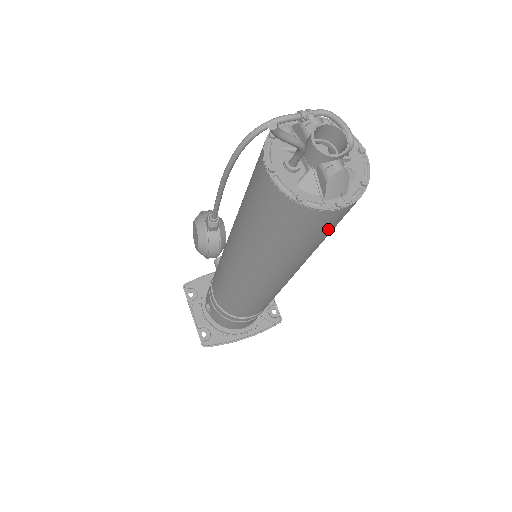
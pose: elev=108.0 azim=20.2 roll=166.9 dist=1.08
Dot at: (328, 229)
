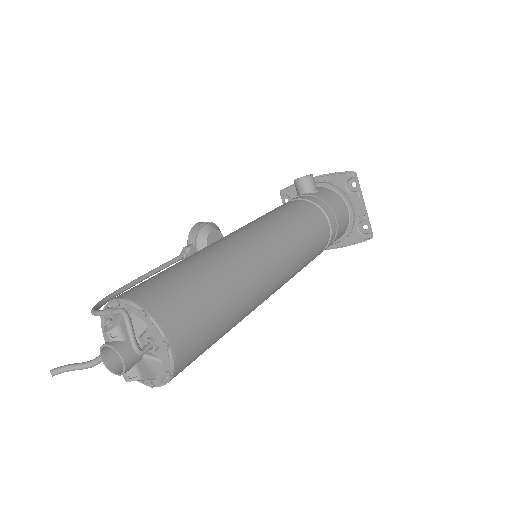
Dot at: occluded
